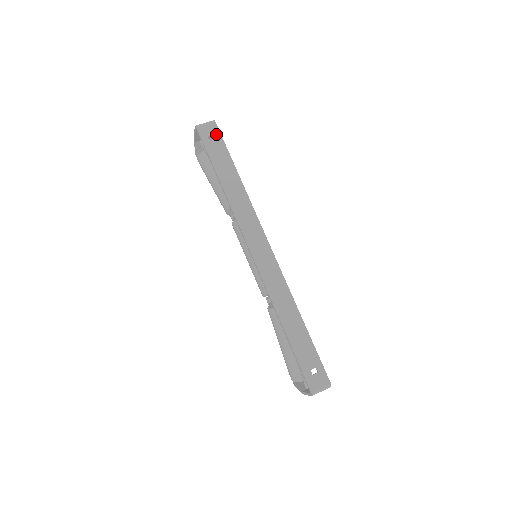
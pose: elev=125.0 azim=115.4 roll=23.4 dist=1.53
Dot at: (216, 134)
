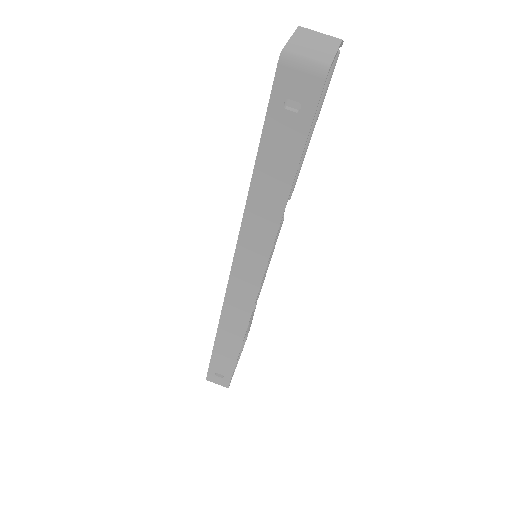
Dot at: (306, 104)
